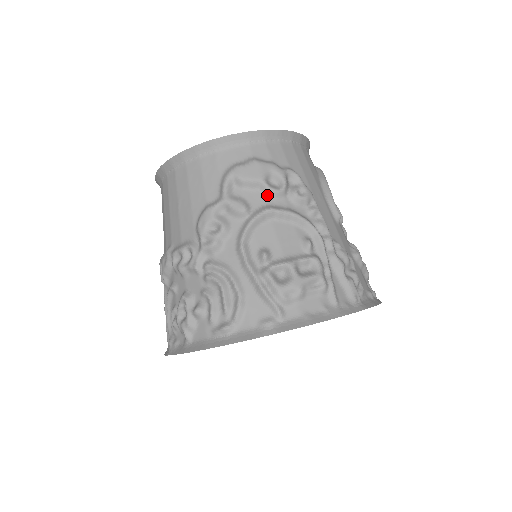
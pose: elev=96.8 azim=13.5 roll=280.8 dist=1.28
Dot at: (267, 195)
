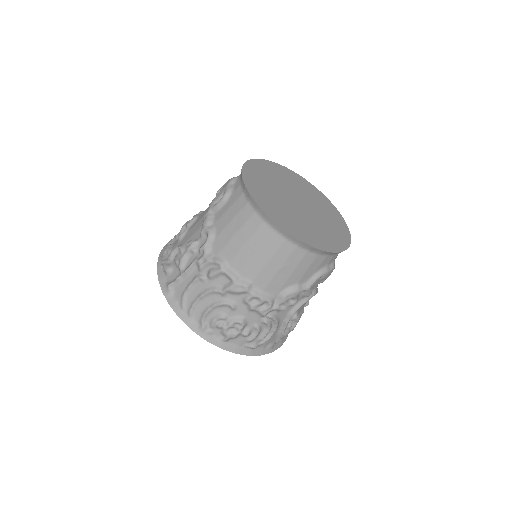
Dot at: occluded
